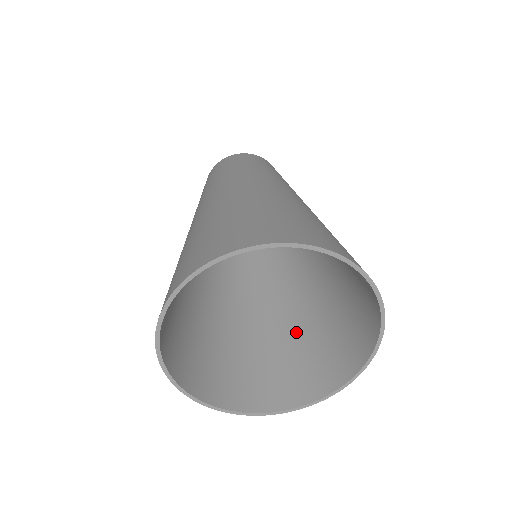
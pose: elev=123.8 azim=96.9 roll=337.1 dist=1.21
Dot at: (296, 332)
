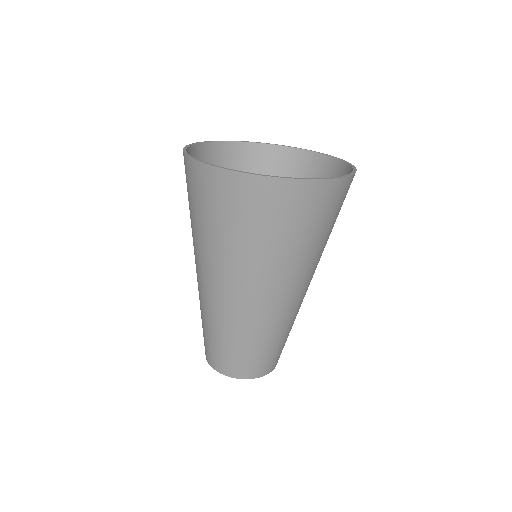
Dot at: occluded
